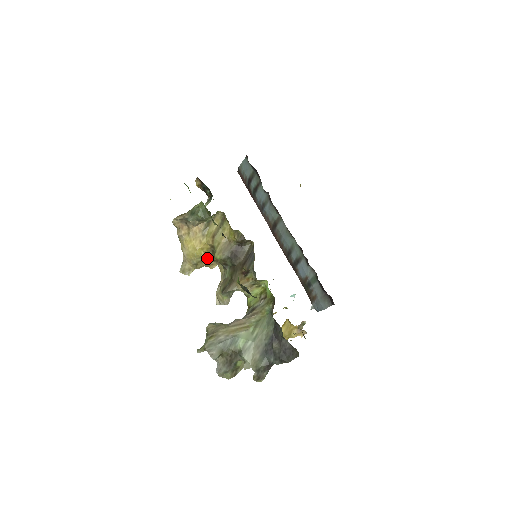
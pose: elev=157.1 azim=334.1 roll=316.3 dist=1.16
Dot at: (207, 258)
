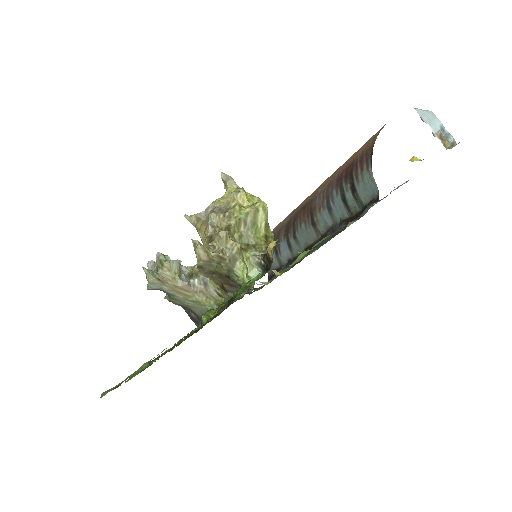
Dot at: occluded
